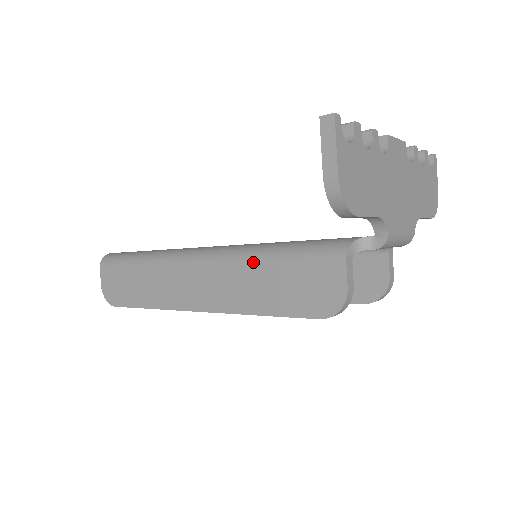
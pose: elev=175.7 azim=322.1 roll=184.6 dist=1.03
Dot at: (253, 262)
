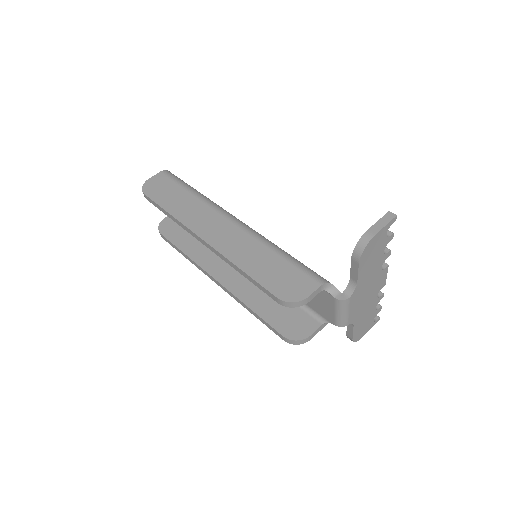
Dot at: (268, 246)
